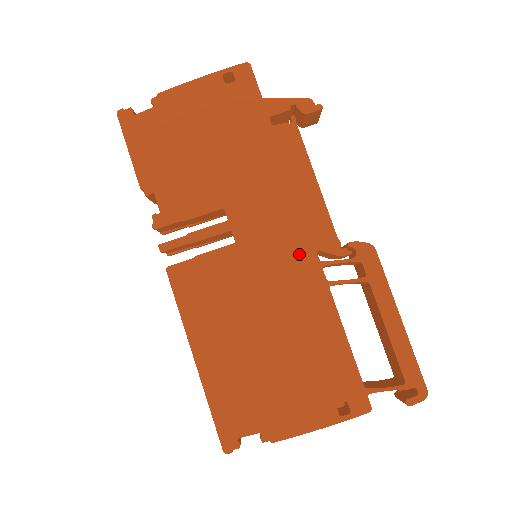
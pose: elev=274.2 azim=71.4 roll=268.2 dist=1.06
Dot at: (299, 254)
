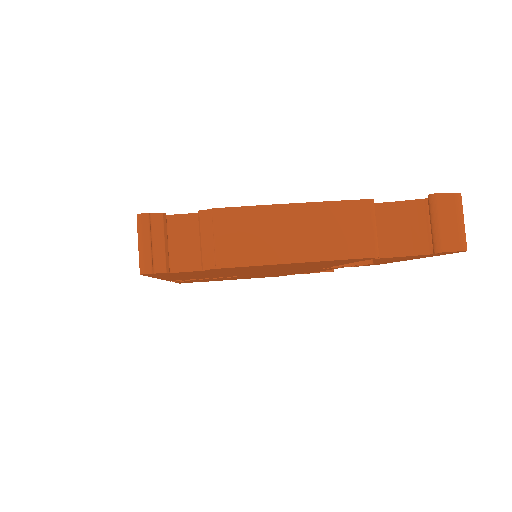
Dot at: occluded
